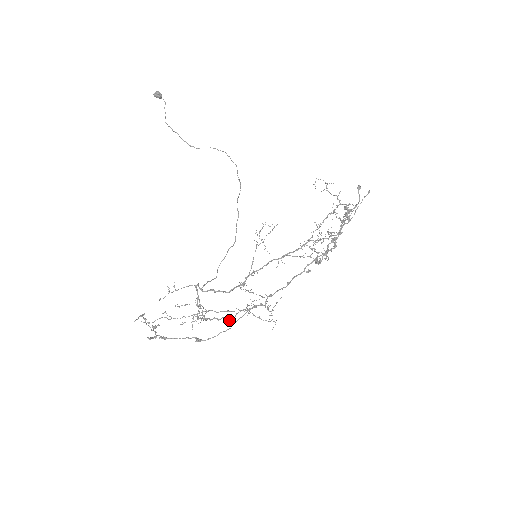
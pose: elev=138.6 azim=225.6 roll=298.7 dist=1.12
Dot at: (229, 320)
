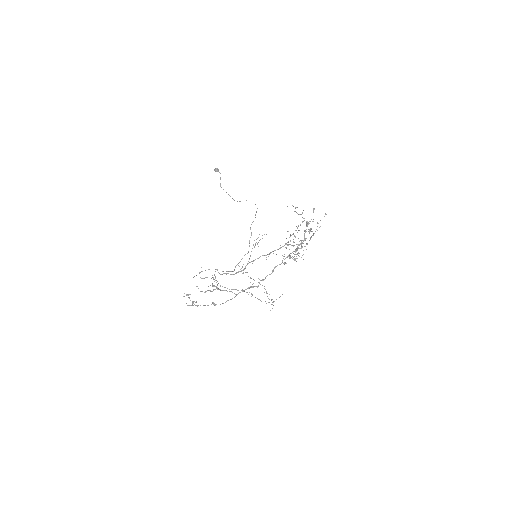
Dot at: (235, 294)
